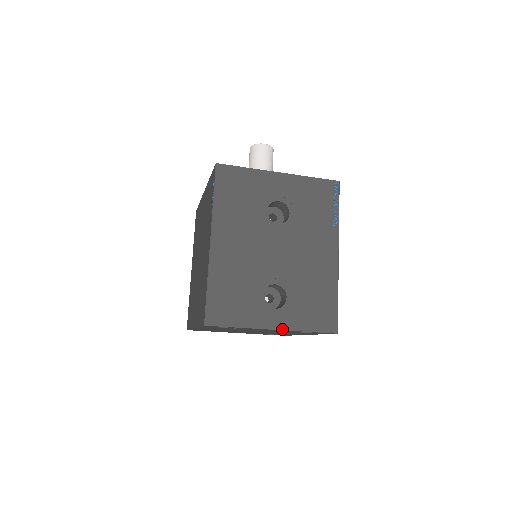
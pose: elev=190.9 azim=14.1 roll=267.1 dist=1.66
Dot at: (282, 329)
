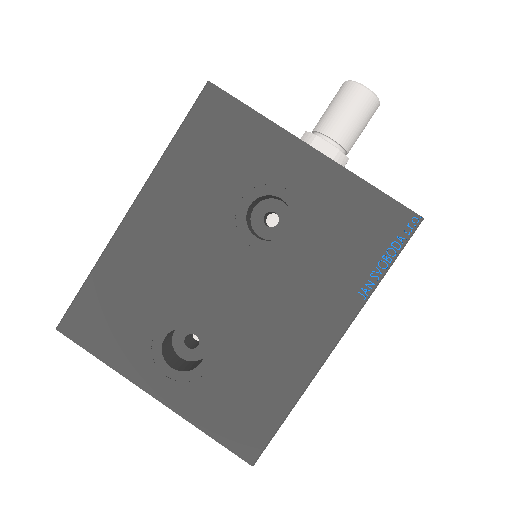
Dot at: (166, 404)
